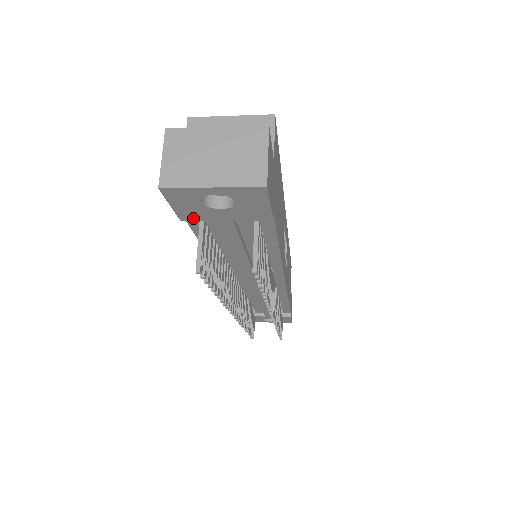
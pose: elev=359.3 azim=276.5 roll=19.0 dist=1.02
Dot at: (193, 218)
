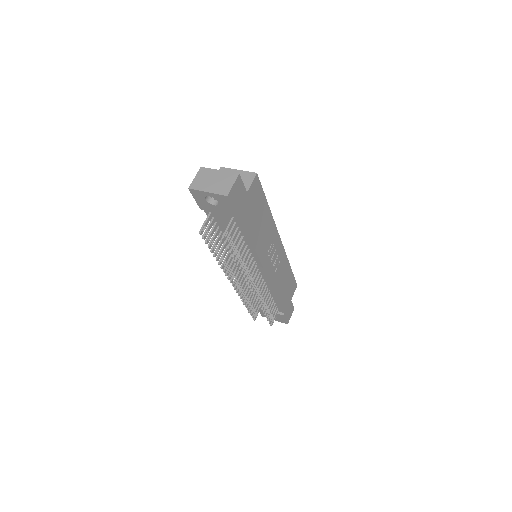
Dot at: (205, 209)
